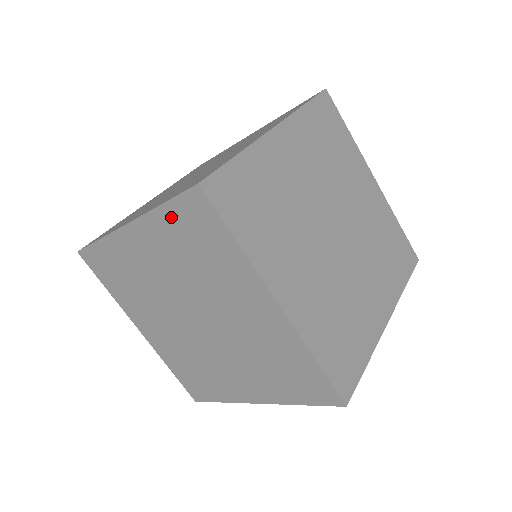
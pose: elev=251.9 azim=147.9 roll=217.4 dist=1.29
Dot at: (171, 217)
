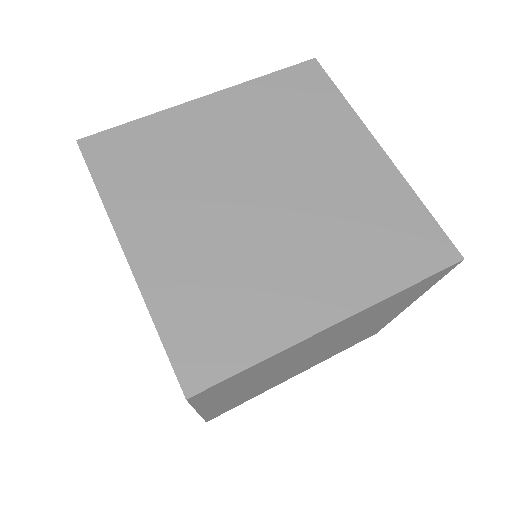
Dot at: (274, 84)
